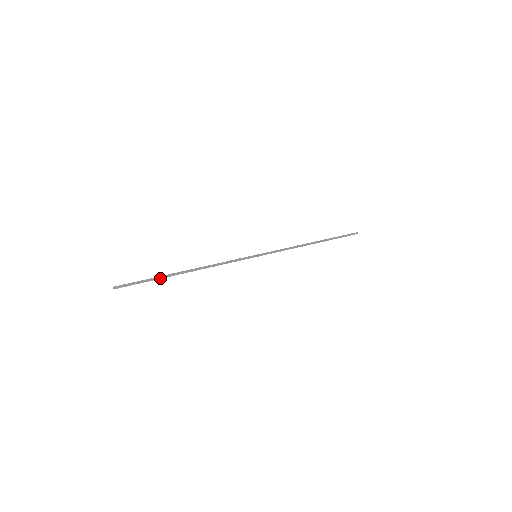
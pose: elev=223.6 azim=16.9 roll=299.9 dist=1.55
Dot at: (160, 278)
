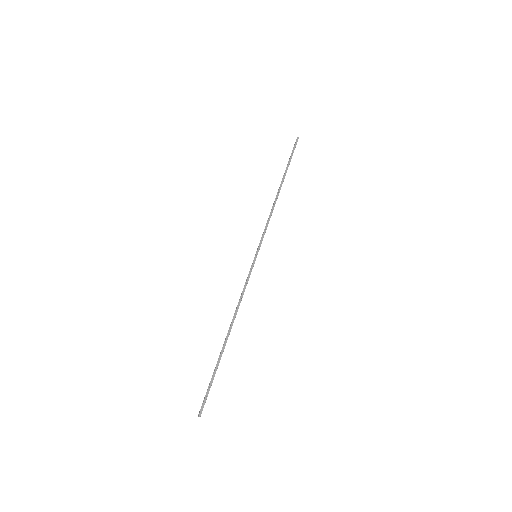
Dot at: (218, 365)
